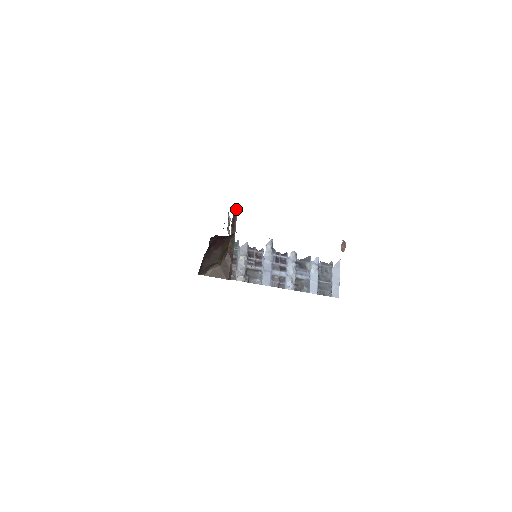
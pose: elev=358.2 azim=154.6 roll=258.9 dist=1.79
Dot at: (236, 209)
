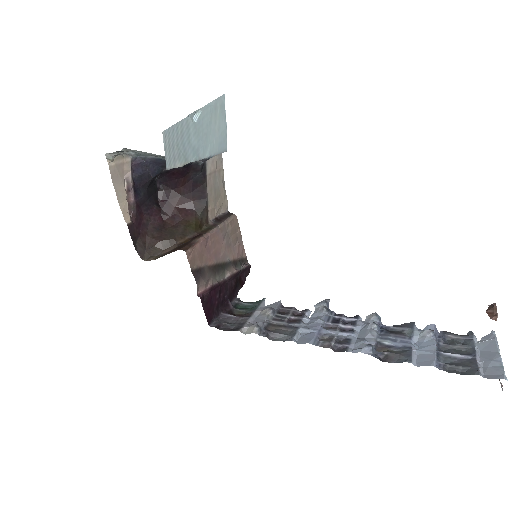
Dot at: (232, 215)
